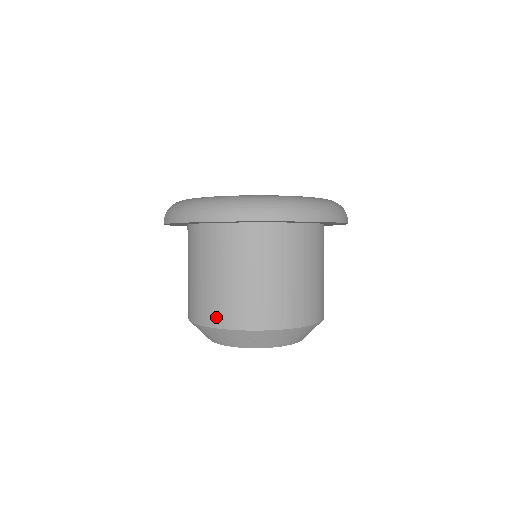
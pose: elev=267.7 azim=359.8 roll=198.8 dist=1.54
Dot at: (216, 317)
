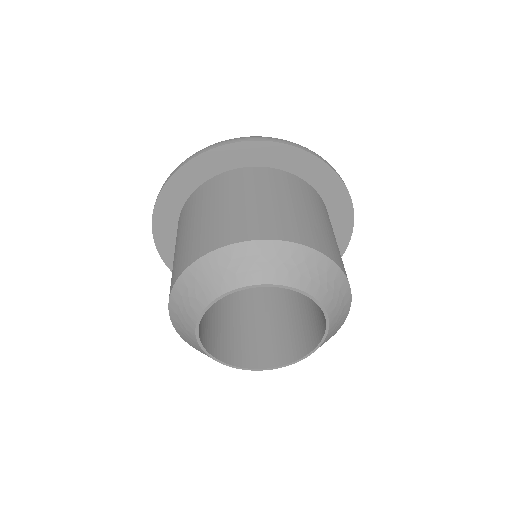
Dot at: (265, 230)
